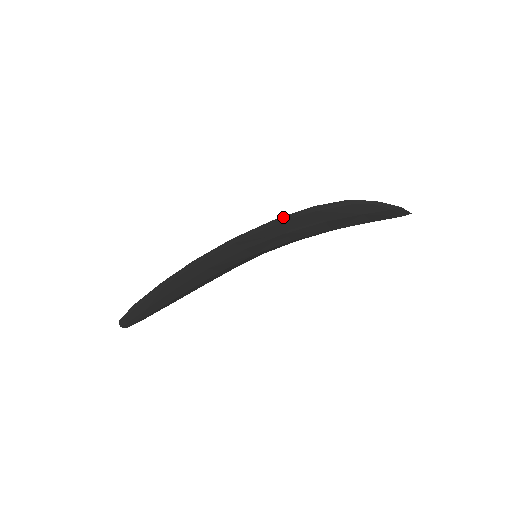
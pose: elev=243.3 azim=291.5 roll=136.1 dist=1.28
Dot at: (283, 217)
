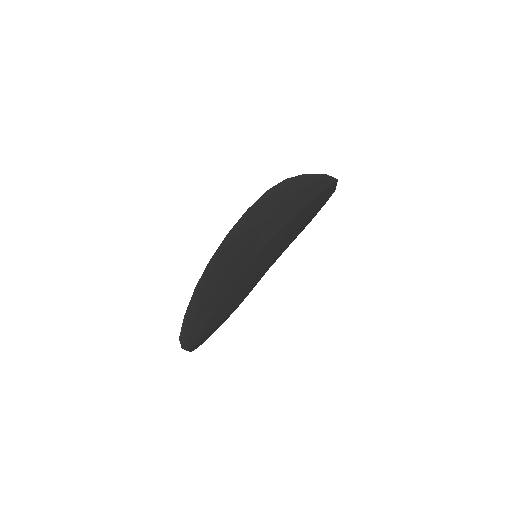
Dot at: (253, 205)
